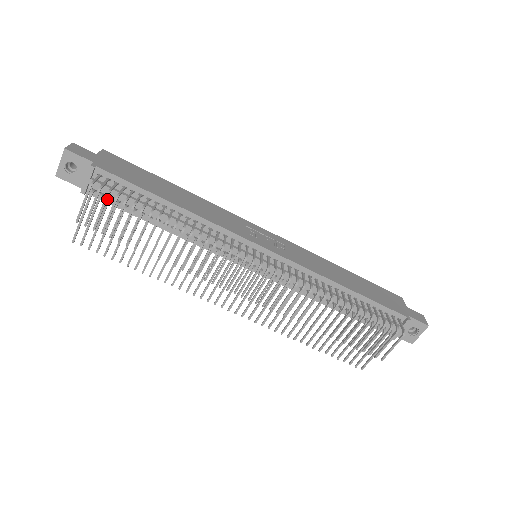
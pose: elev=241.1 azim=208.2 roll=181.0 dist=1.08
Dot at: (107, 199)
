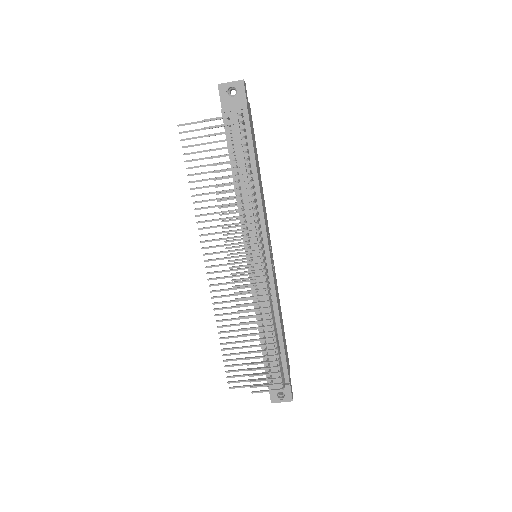
Dot at: (228, 130)
